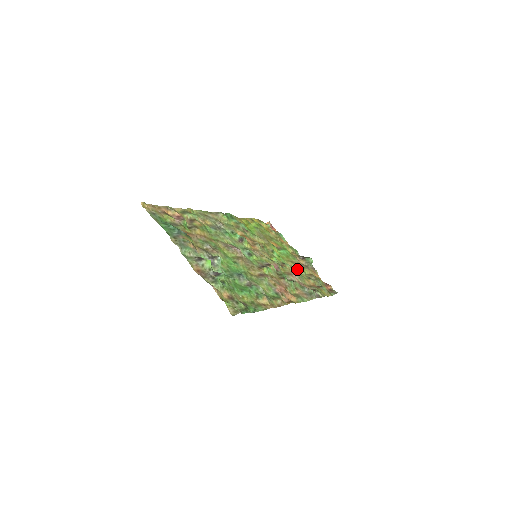
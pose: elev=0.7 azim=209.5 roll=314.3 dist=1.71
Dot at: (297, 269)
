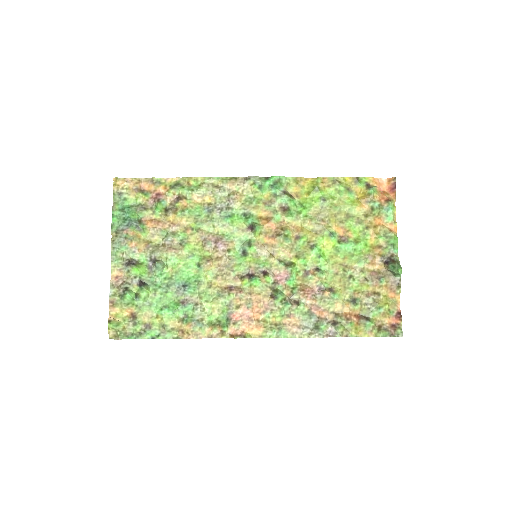
Dot at: (343, 281)
